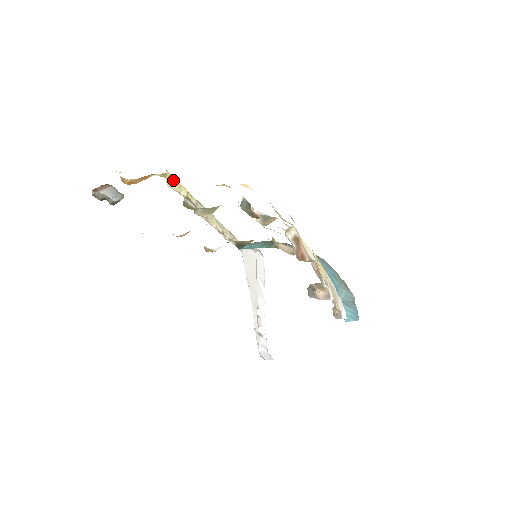
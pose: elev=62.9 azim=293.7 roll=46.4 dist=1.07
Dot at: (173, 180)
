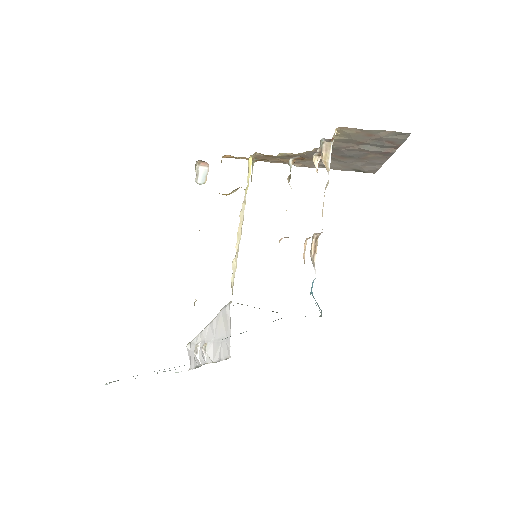
Dot at: (250, 167)
